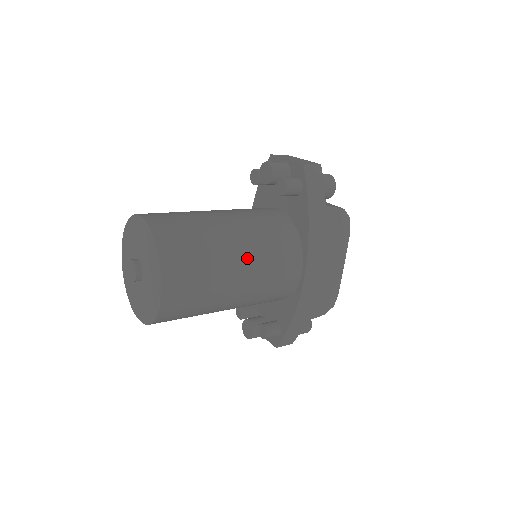
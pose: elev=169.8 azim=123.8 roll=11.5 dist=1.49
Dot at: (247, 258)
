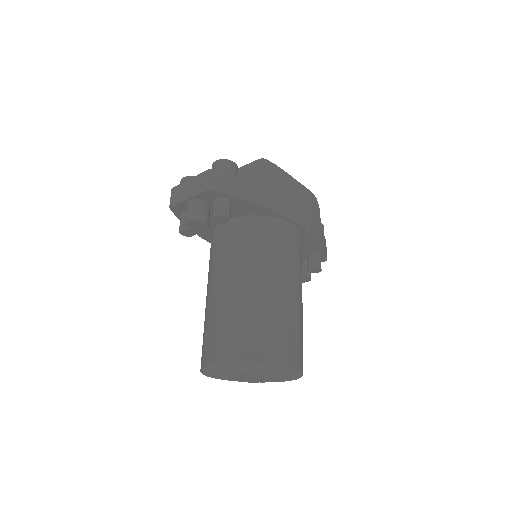
Dot at: (278, 279)
